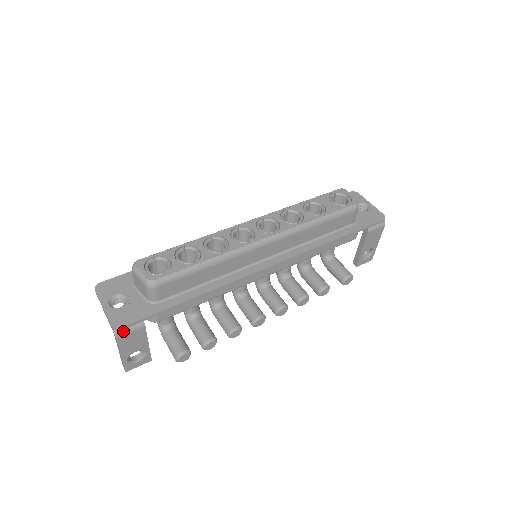
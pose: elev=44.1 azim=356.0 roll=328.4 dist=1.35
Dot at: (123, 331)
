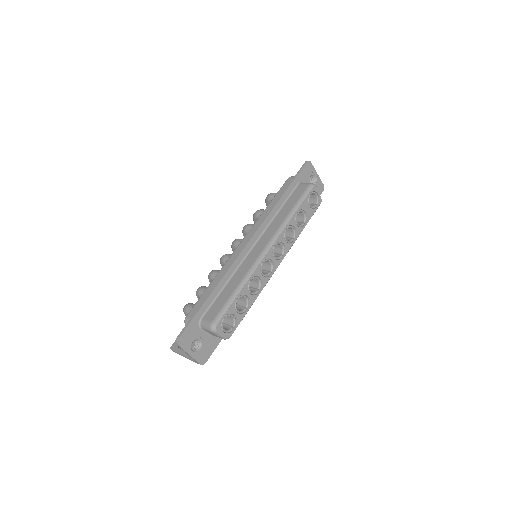
Dot at: occluded
